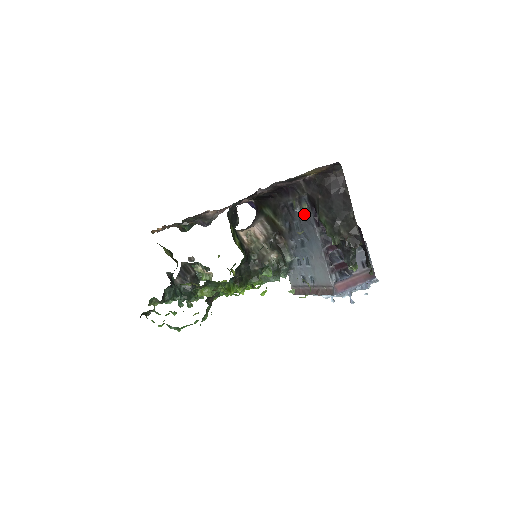
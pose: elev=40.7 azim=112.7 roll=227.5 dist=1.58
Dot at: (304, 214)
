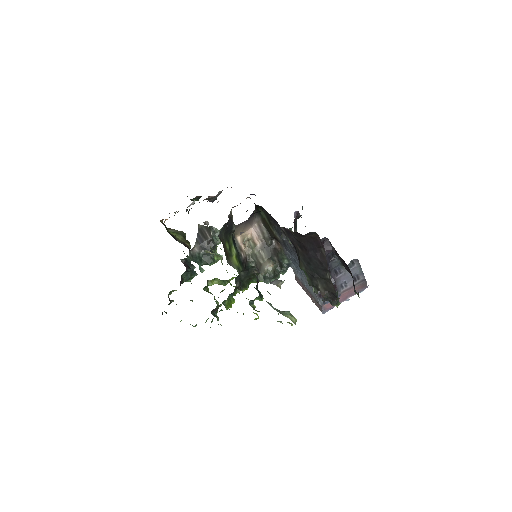
Dot at: (291, 245)
